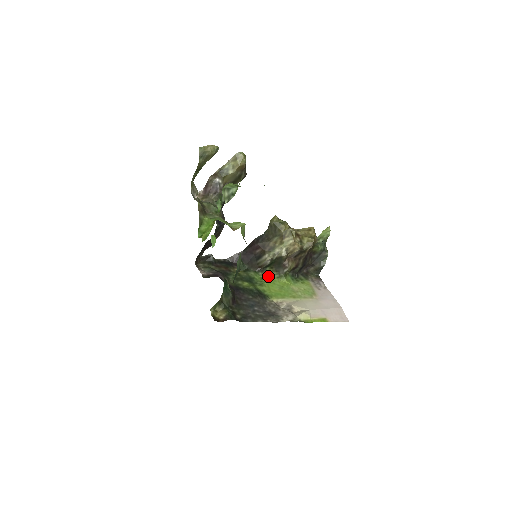
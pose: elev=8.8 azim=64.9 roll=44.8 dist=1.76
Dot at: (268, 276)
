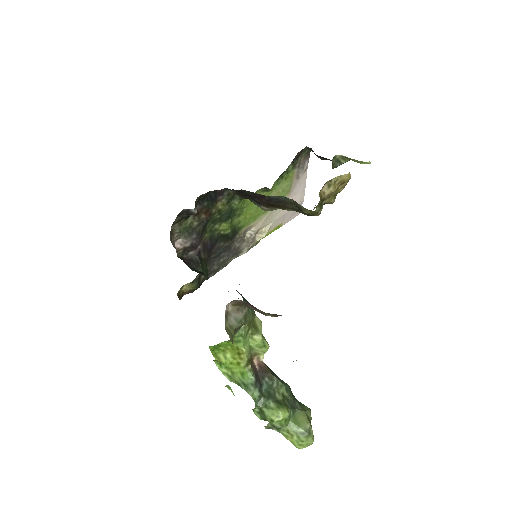
Dot at: occluded
